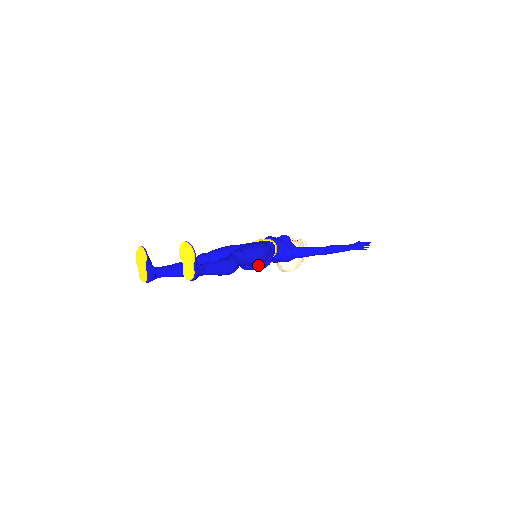
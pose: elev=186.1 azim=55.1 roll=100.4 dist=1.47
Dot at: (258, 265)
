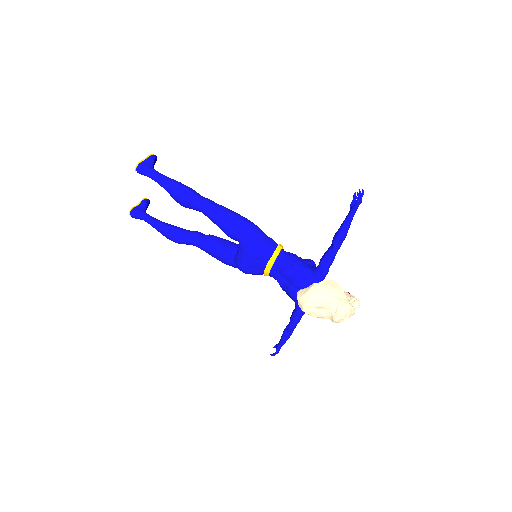
Dot at: (242, 244)
